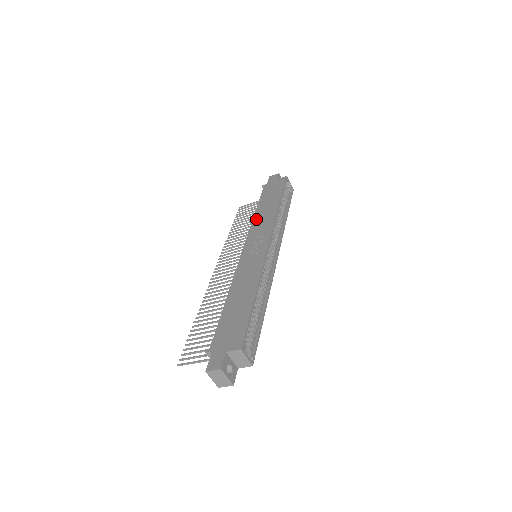
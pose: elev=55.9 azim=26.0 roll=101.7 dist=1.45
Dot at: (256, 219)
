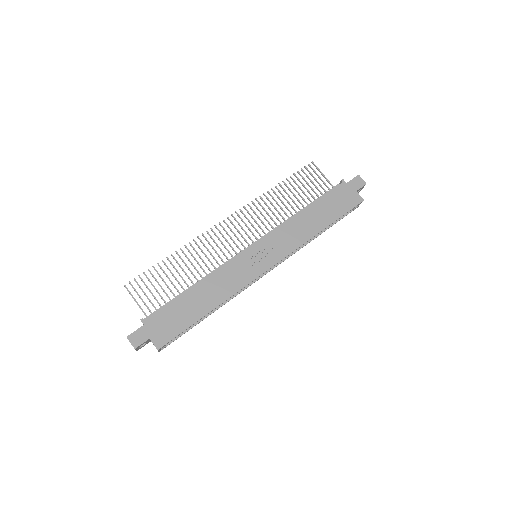
Dot at: (294, 222)
